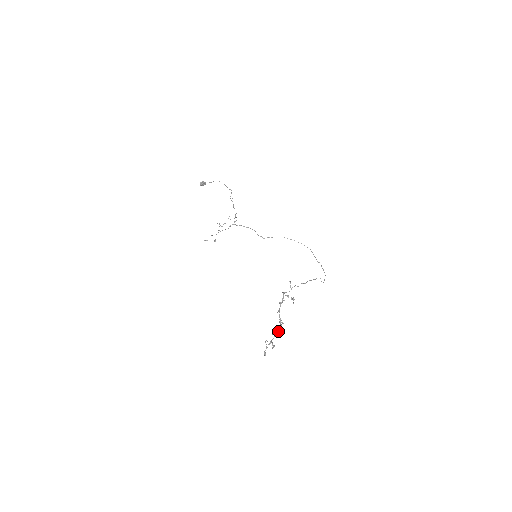
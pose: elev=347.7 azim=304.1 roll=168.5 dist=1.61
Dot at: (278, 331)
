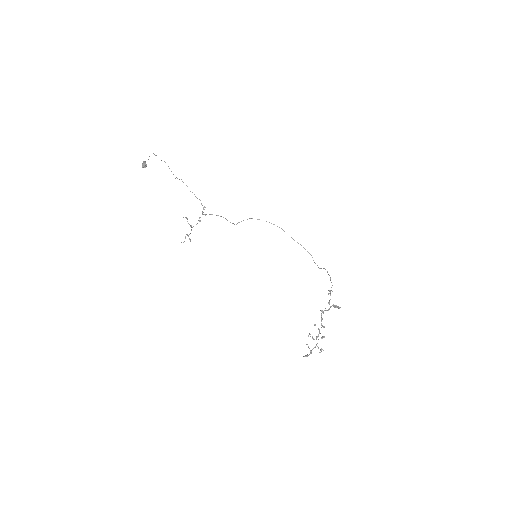
Dot at: (324, 336)
